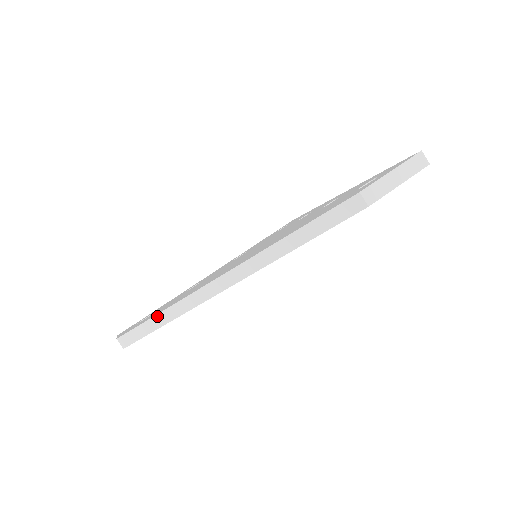
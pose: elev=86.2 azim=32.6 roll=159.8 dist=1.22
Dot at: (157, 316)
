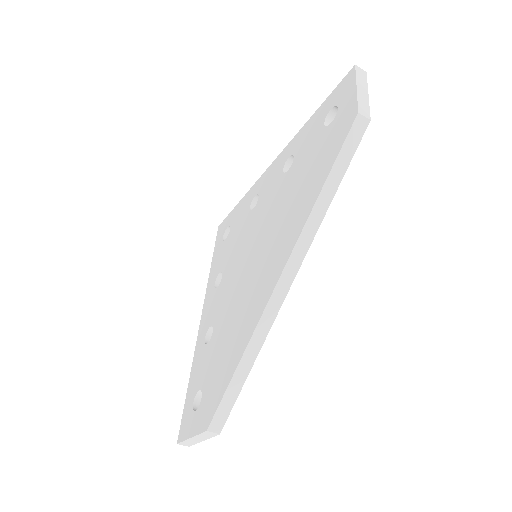
Dot at: (239, 367)
